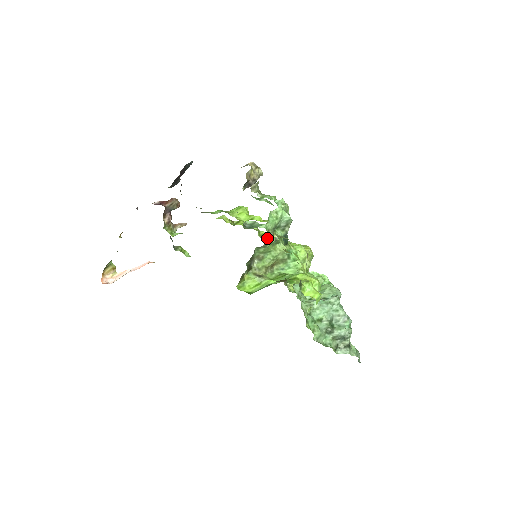
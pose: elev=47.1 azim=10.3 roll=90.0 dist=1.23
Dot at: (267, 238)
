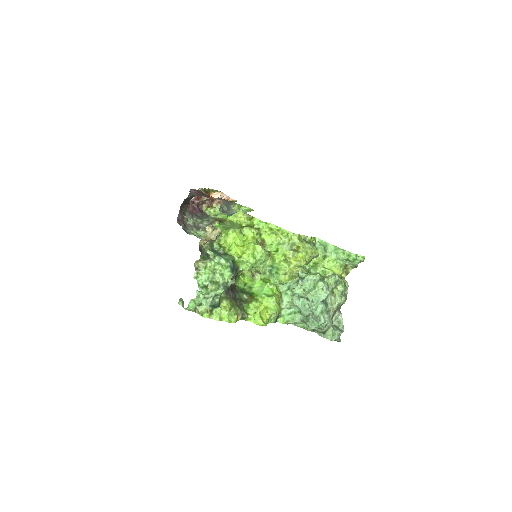
Dot at: (265, 244)
